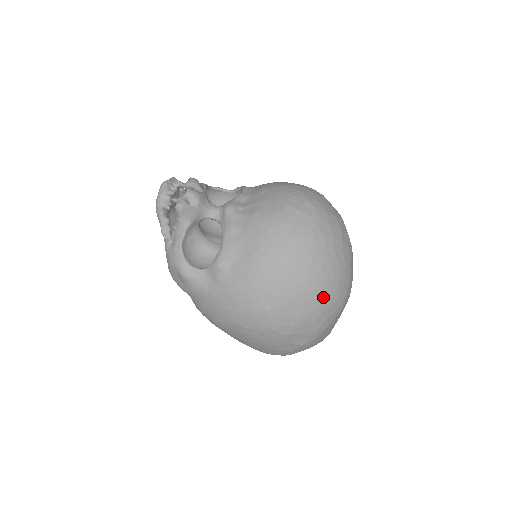
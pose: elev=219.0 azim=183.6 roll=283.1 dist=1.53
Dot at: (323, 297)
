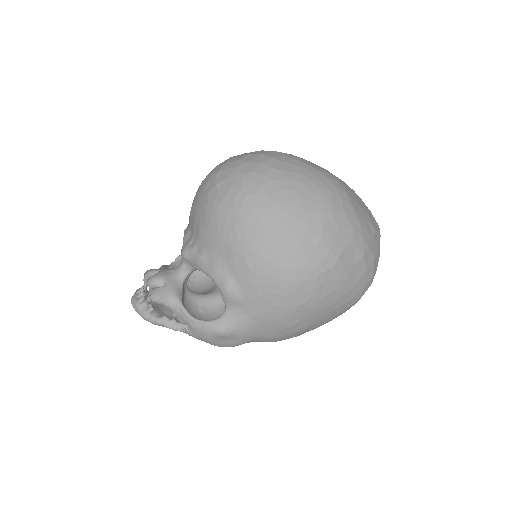
Dot at: (315, 204)
